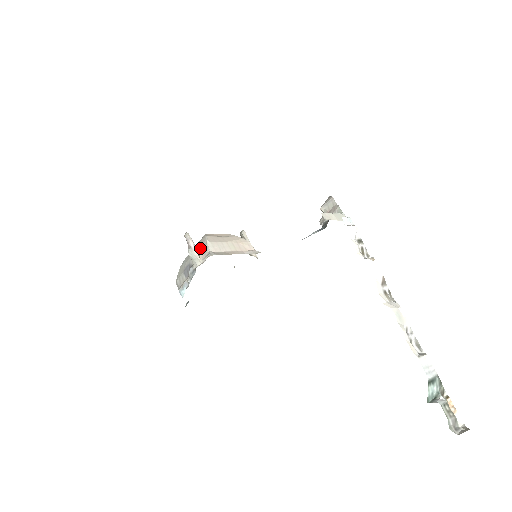
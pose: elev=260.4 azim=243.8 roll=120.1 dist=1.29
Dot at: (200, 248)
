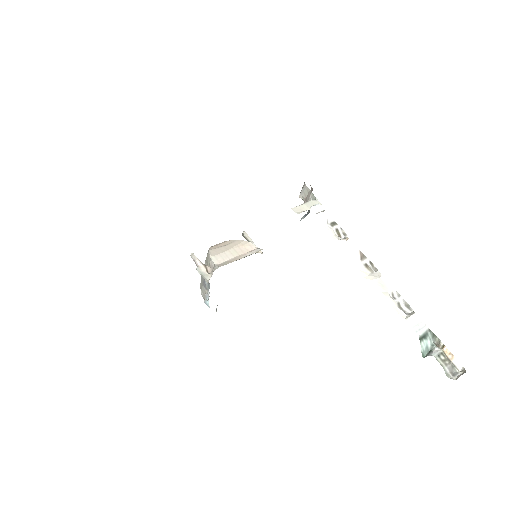
Dot at: (207, 263)
